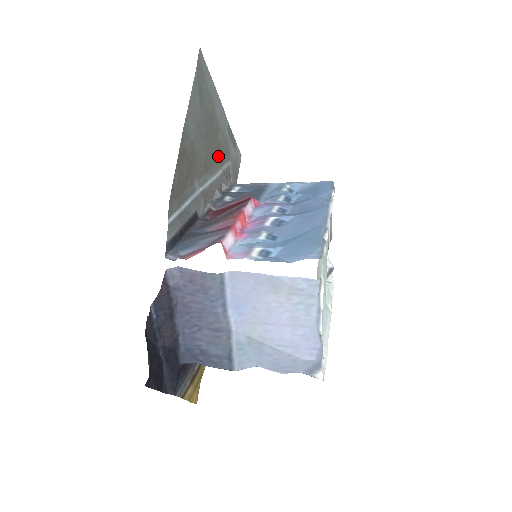
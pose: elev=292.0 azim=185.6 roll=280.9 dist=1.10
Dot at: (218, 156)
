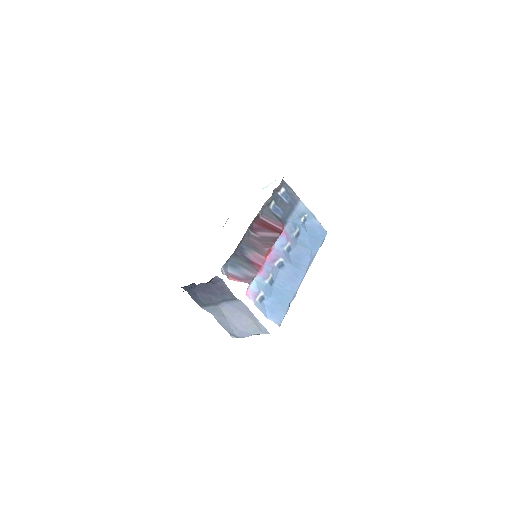
Dot at: occluded
